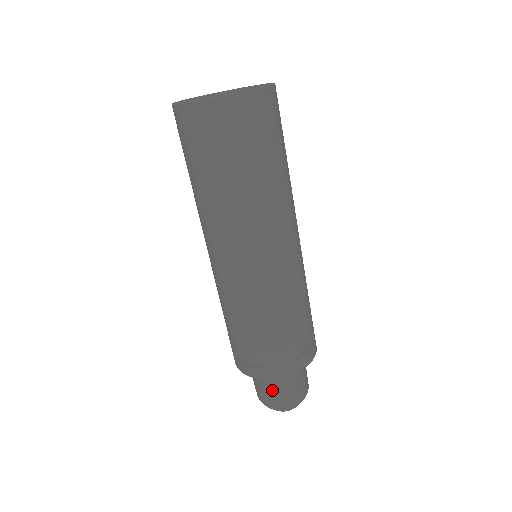
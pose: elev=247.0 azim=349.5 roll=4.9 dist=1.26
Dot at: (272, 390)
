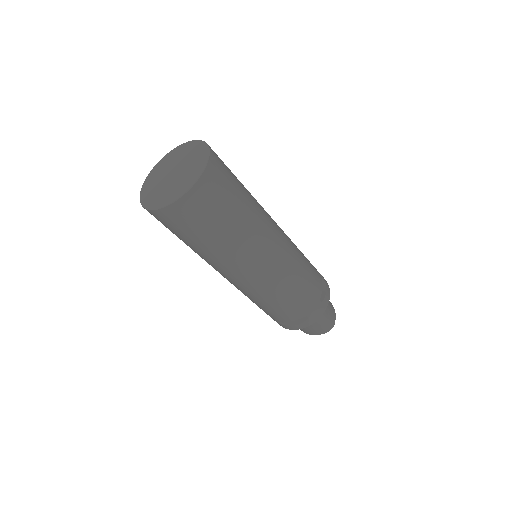
Dot at: (316, 325)
